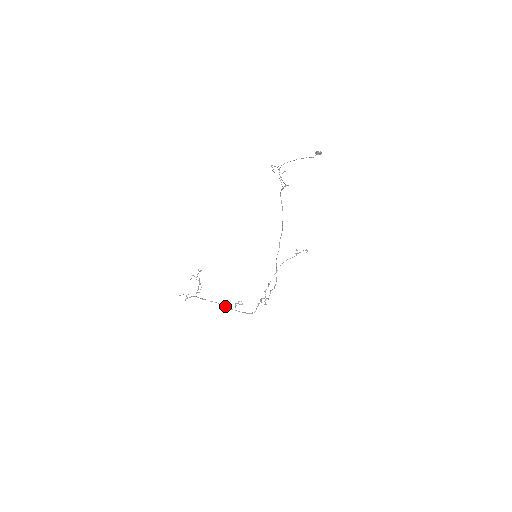
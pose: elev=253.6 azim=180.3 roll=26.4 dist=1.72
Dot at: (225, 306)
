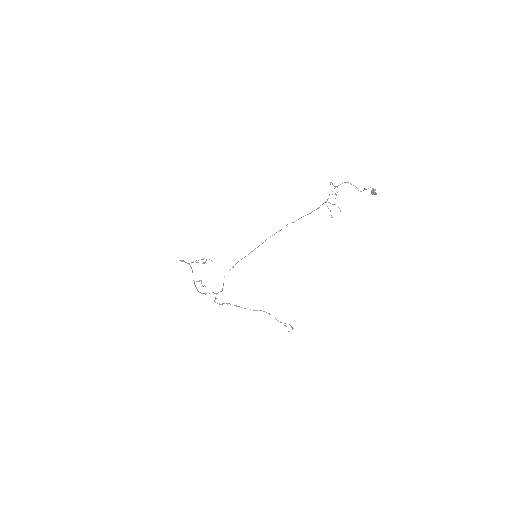
Dot at: occluded
